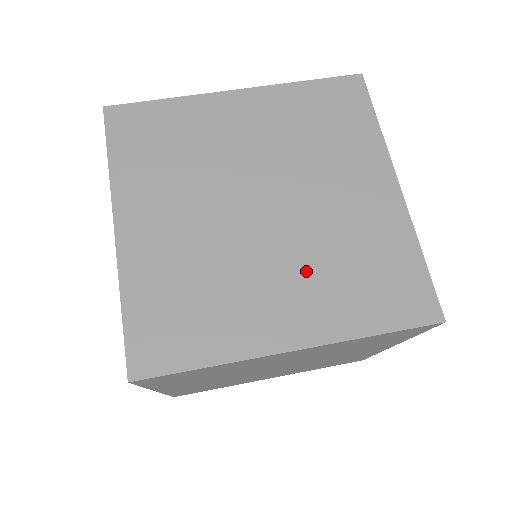
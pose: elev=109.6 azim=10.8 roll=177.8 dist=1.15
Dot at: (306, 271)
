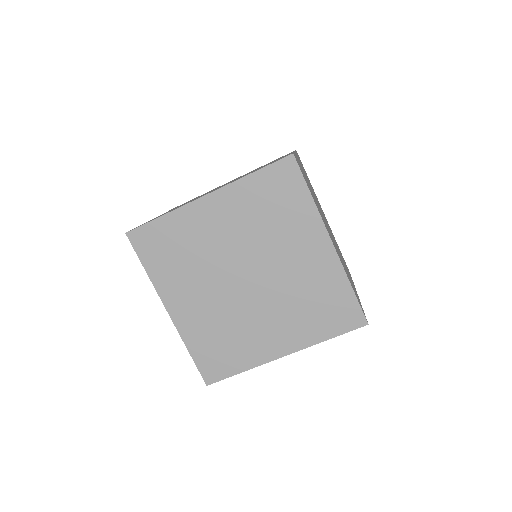
Dot at: (282, 313)
